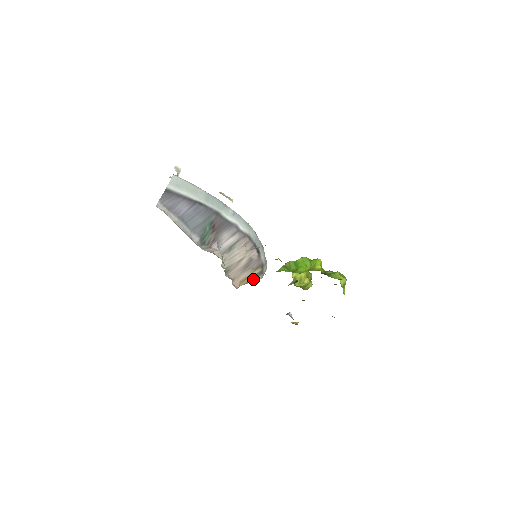
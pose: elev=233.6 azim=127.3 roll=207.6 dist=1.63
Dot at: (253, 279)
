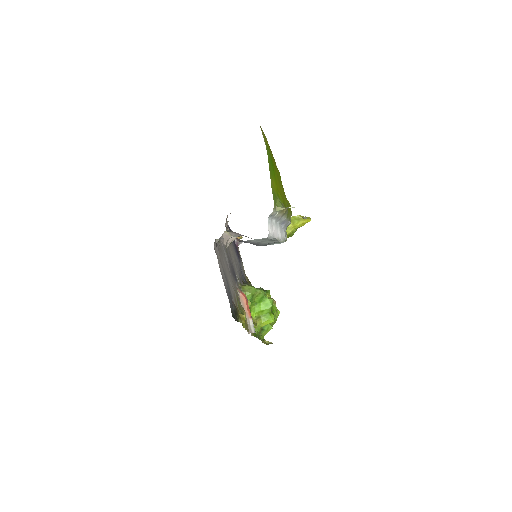
Dot at: occluded
